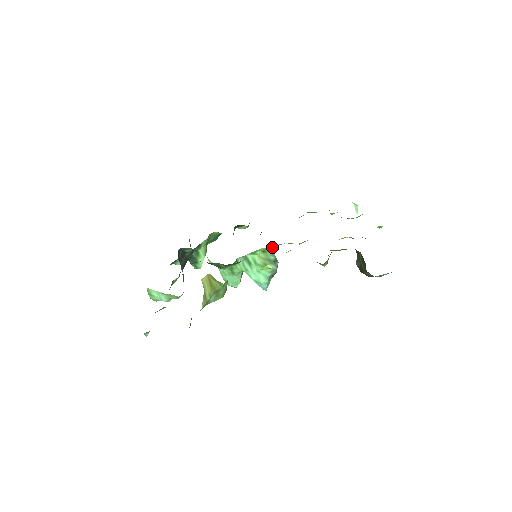
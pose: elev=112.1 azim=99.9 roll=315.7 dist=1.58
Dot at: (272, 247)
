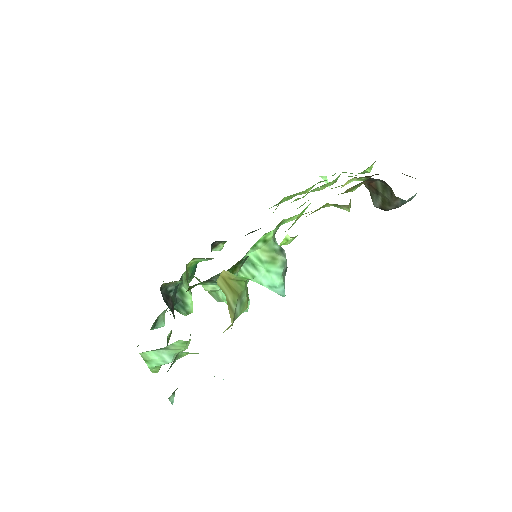
Dot at: (272, 231)
